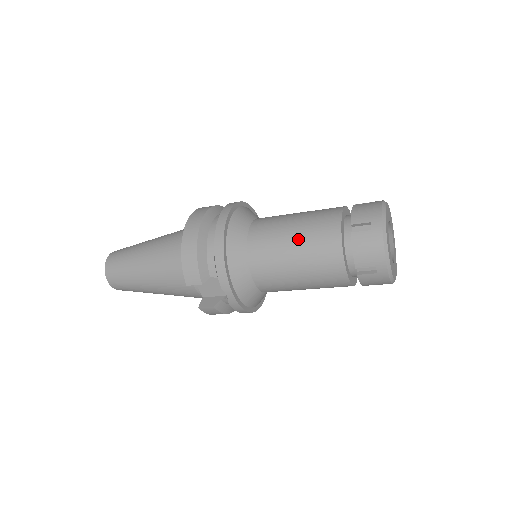
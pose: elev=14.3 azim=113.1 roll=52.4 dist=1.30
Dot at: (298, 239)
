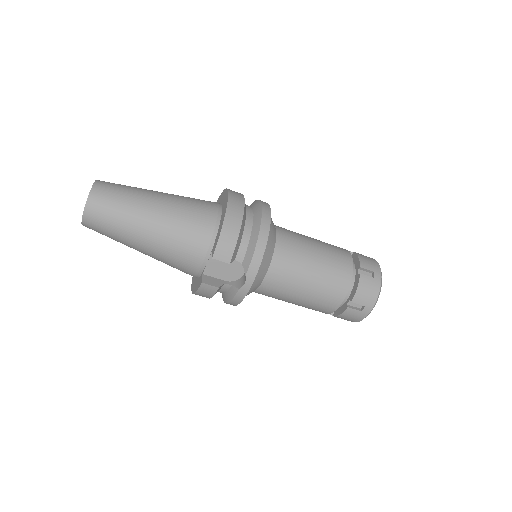
Dot at: (320, 260)
